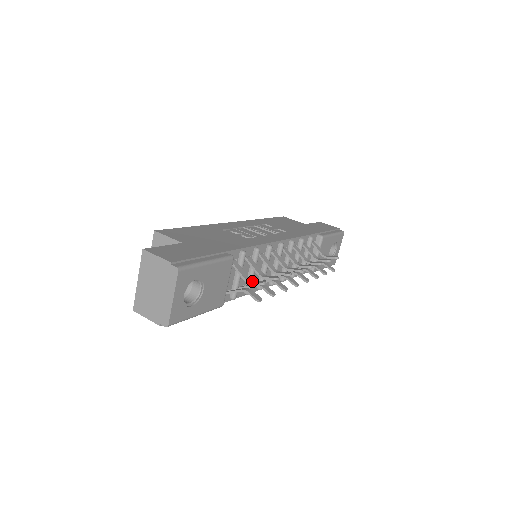
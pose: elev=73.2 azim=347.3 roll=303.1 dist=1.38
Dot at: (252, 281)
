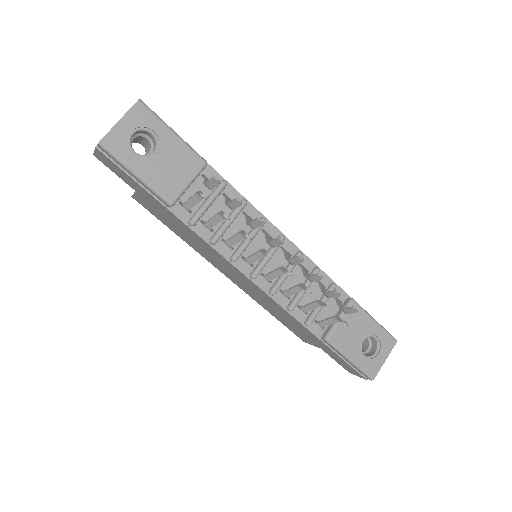
Dot at: (209, 182)
